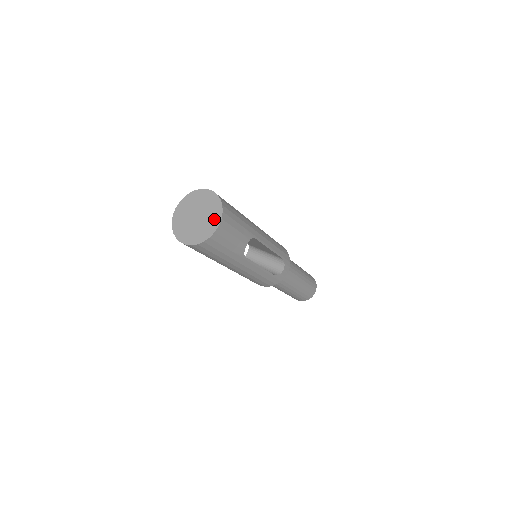
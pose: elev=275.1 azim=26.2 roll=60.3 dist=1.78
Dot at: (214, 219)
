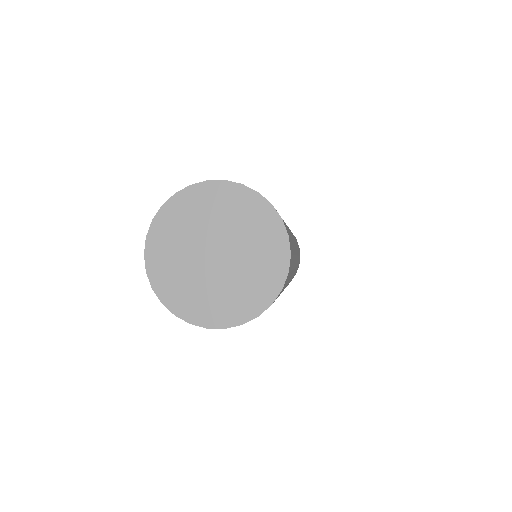
Dot at: (232, 307)
